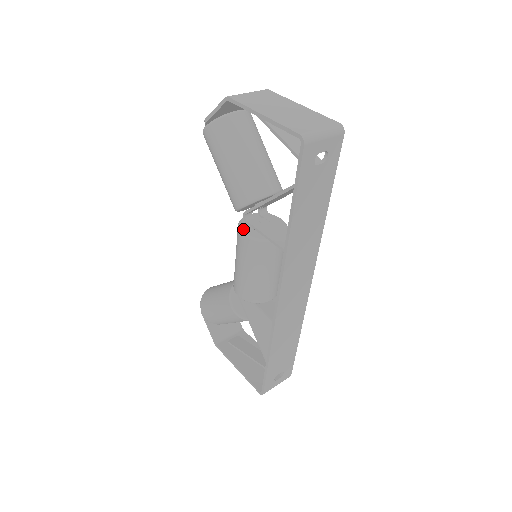
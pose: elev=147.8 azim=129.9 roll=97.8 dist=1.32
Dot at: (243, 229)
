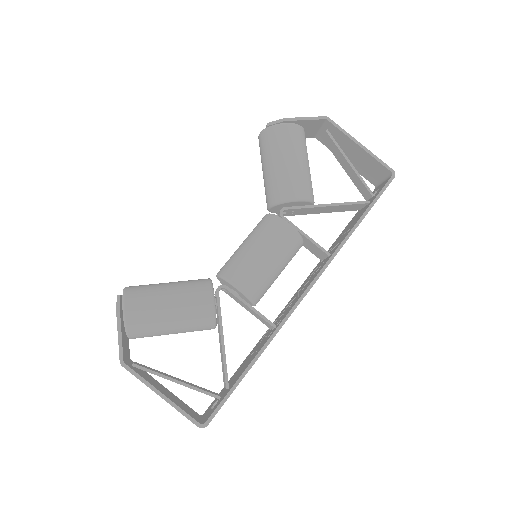
Dot at: (285, 220)
